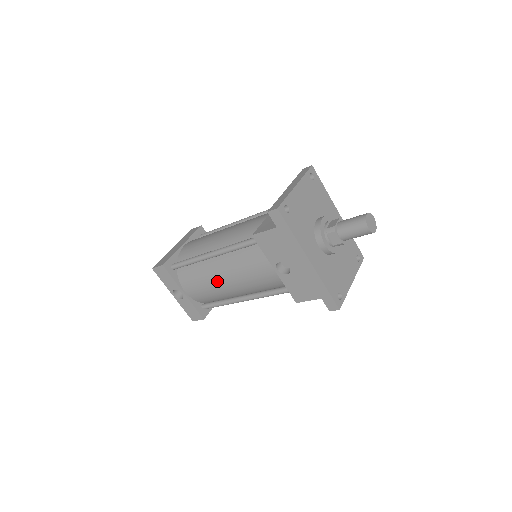
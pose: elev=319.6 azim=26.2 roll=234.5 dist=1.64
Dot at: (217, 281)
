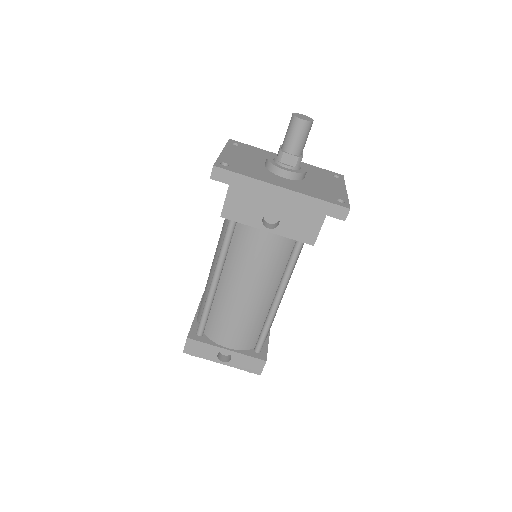
Dot at: (239, 303)
